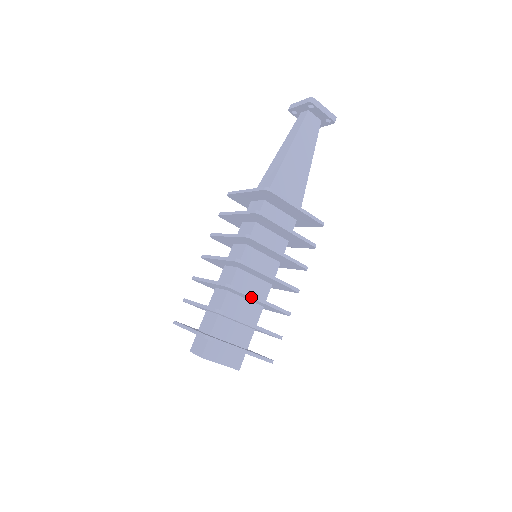
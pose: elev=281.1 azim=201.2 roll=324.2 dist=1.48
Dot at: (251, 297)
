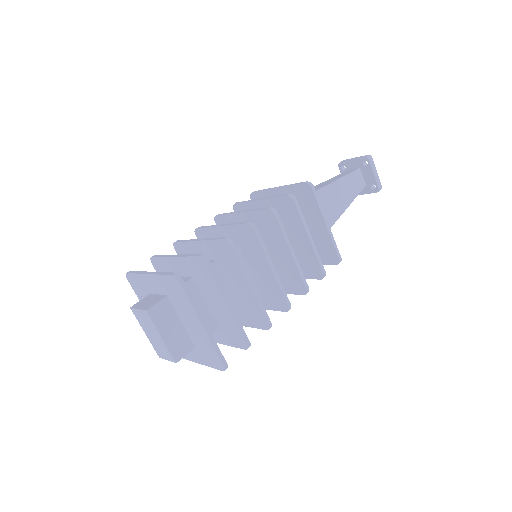
Dot at: (244, 271)
